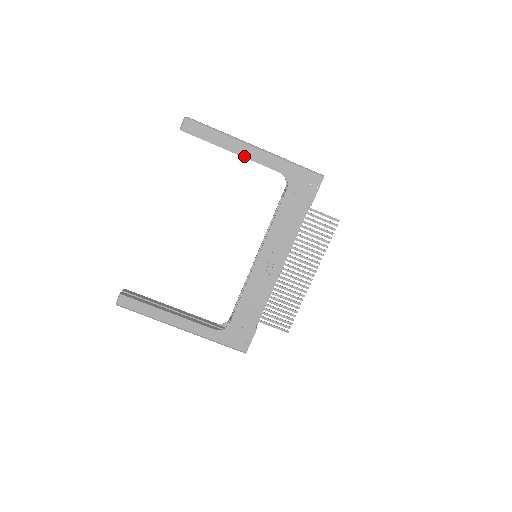
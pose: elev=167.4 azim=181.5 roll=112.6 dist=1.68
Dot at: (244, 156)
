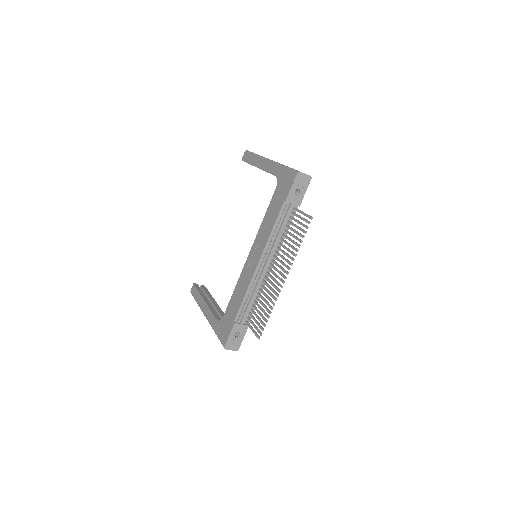
Dot at: (261, 168)
